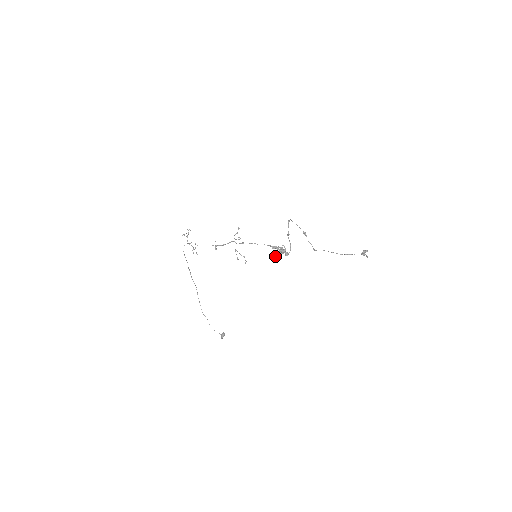
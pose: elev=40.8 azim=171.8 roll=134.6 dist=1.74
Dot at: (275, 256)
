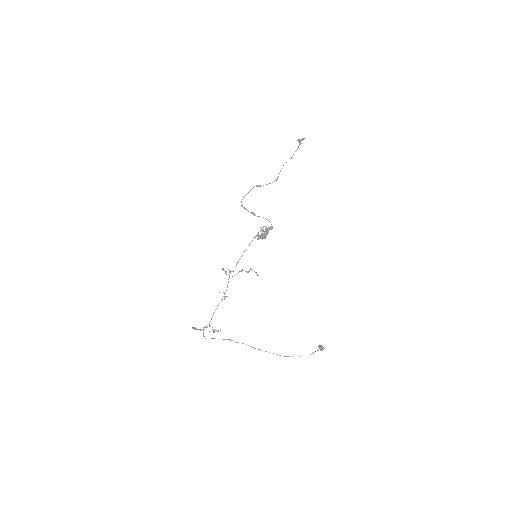
Dot at: (266, 236)
